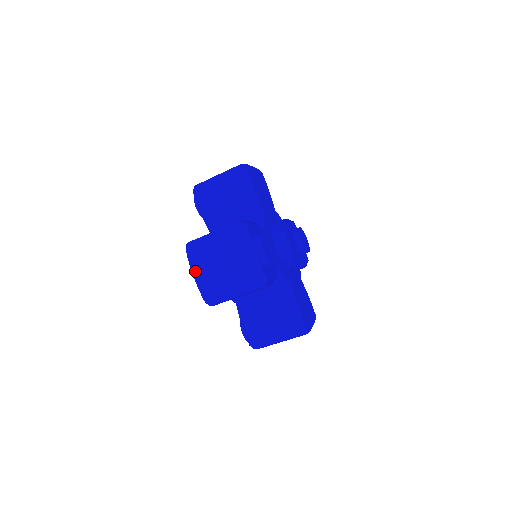
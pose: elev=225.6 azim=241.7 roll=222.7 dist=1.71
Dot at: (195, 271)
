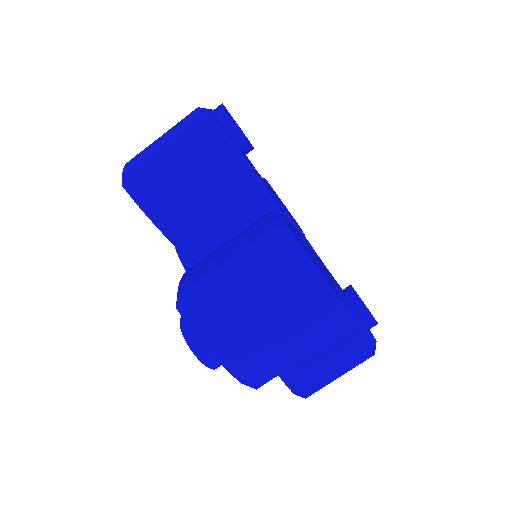
Dot at: occluded
